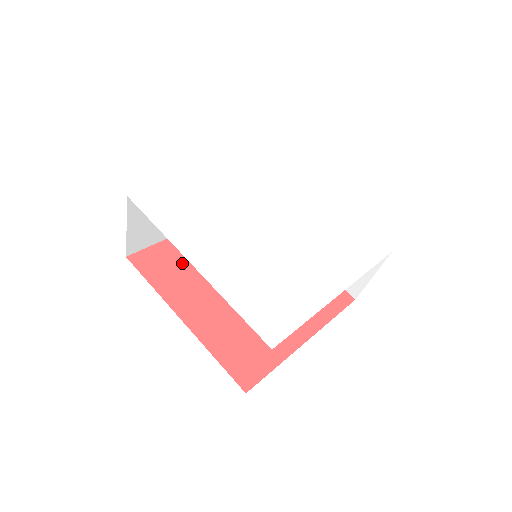
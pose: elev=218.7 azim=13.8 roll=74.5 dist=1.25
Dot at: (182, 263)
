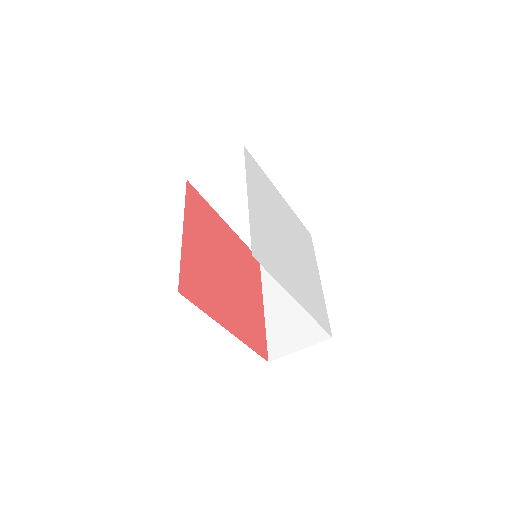
Dot at: (207, 220)
